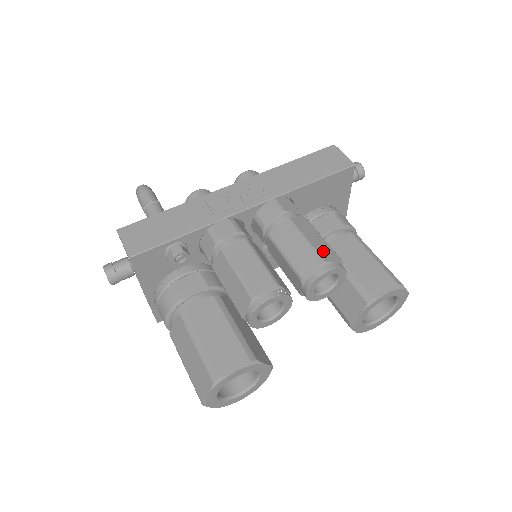
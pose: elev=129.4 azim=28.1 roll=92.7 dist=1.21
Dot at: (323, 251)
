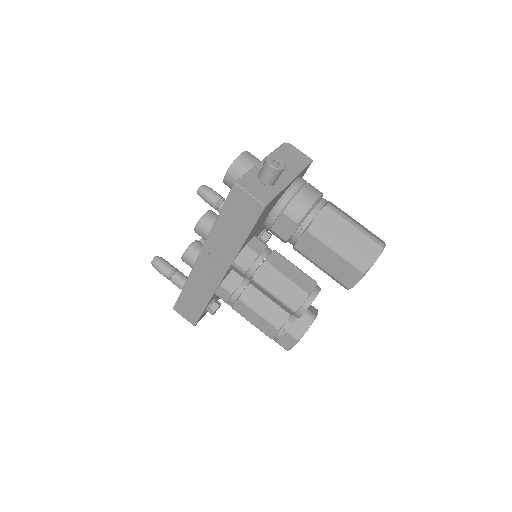
Dot at: (290, 299)
